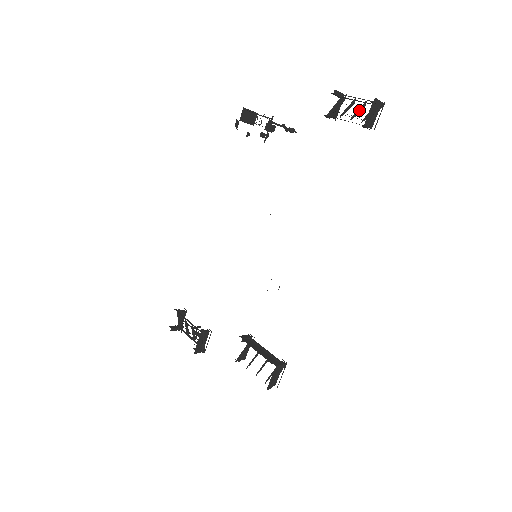
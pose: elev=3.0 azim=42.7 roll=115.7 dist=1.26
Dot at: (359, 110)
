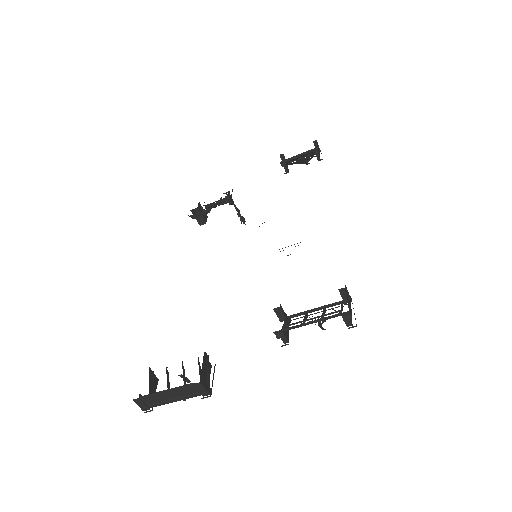
Dot at: (306, 155)
